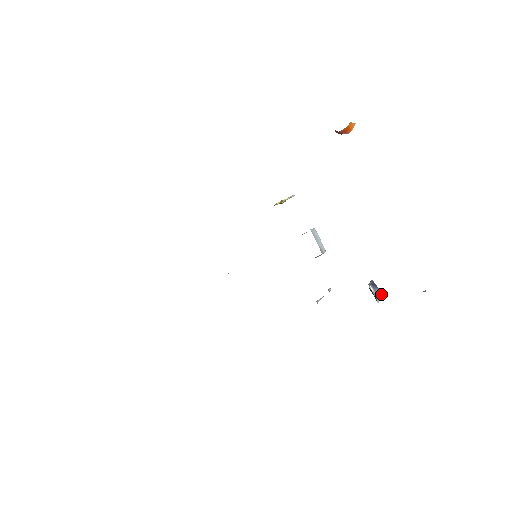
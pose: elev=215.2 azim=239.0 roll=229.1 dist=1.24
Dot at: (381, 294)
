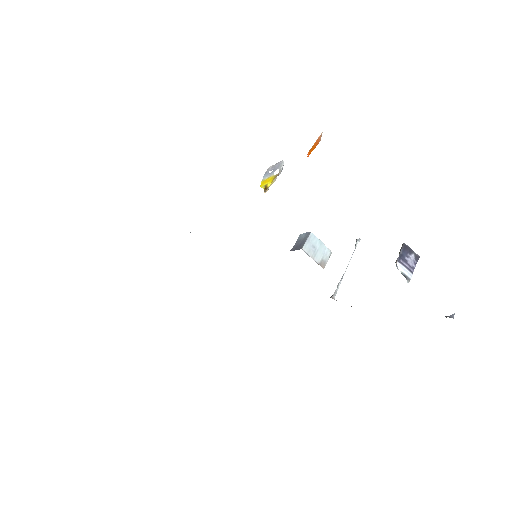
Dot at: (417, 257)
